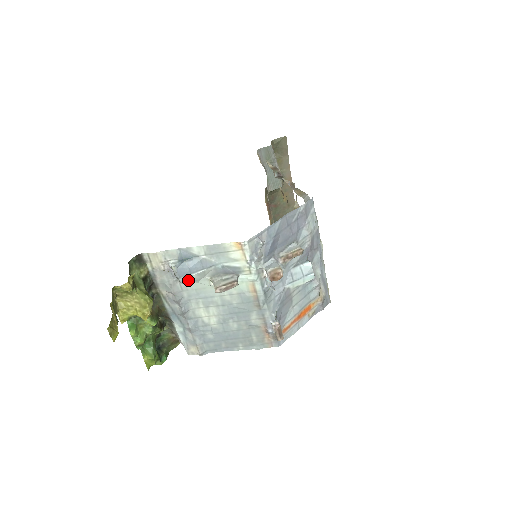
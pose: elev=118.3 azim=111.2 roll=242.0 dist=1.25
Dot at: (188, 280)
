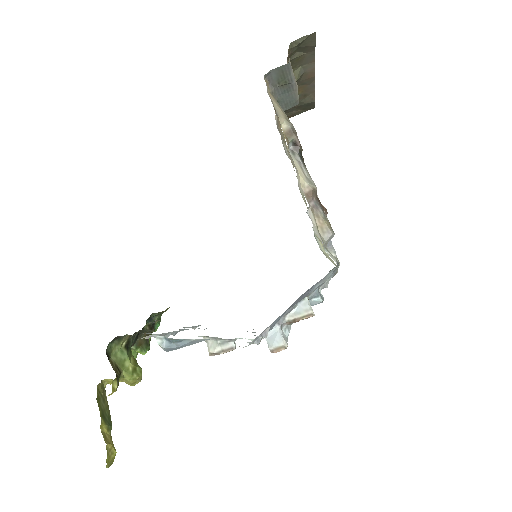
Dot at: occluded
